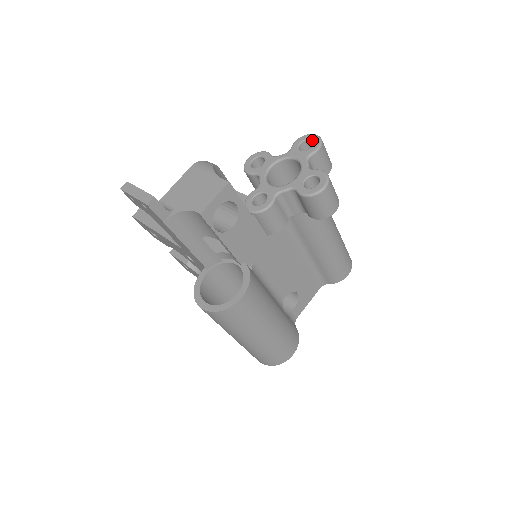
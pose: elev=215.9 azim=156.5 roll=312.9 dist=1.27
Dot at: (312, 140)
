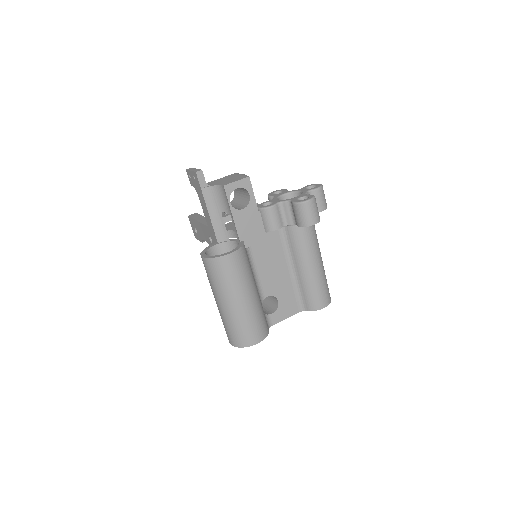
Dot at: (316, 185)
